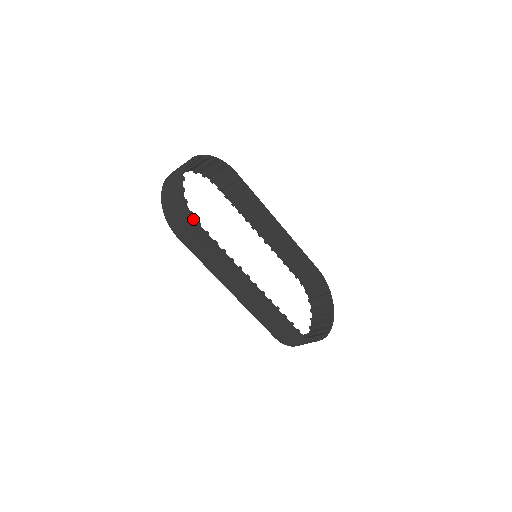
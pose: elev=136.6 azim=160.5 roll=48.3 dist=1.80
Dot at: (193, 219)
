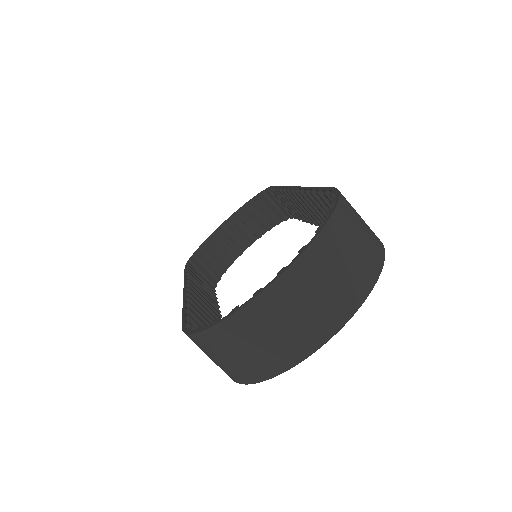
Dot at: occluded
